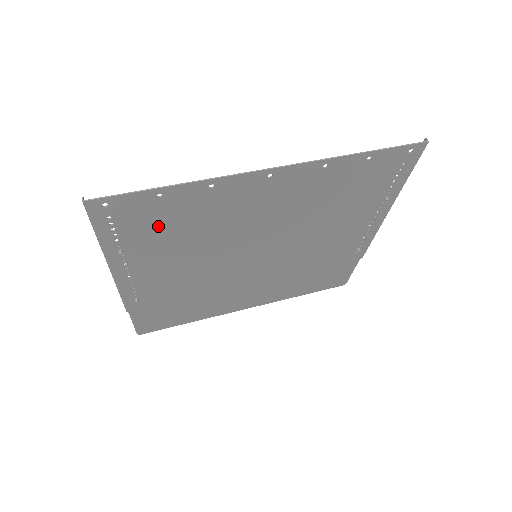
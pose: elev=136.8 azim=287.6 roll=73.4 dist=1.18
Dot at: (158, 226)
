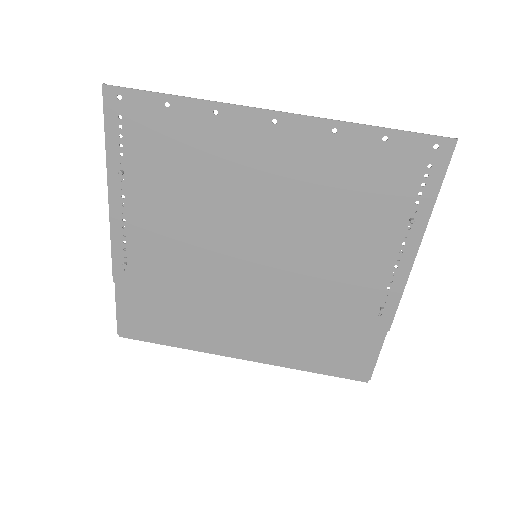
Dot at: (161, 151)
